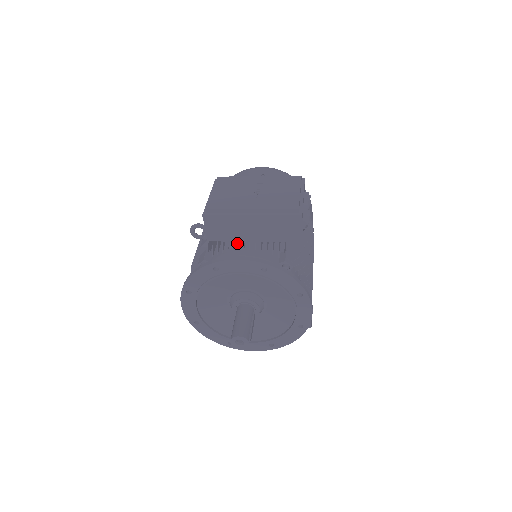
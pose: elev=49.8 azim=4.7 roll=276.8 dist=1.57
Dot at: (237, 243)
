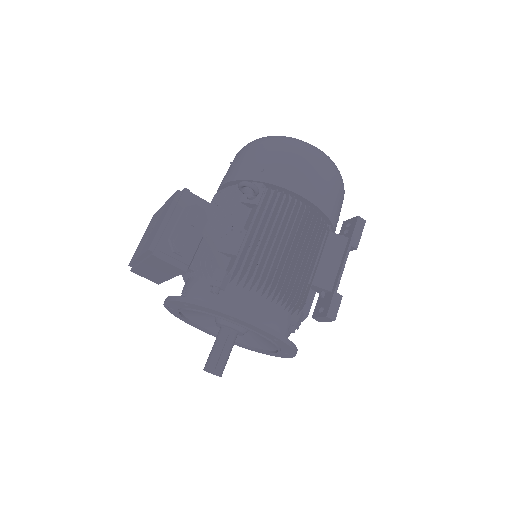
Dot at: (185, 274)
